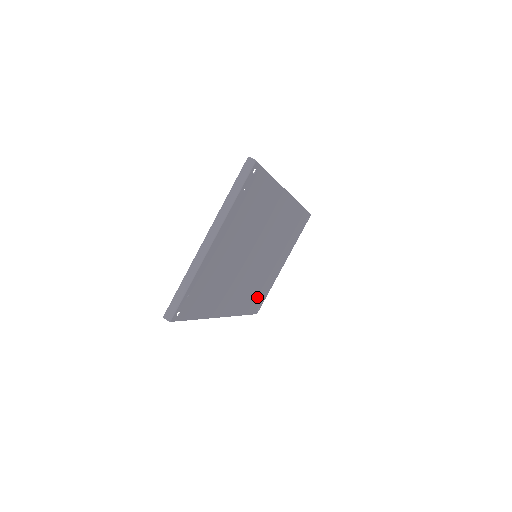
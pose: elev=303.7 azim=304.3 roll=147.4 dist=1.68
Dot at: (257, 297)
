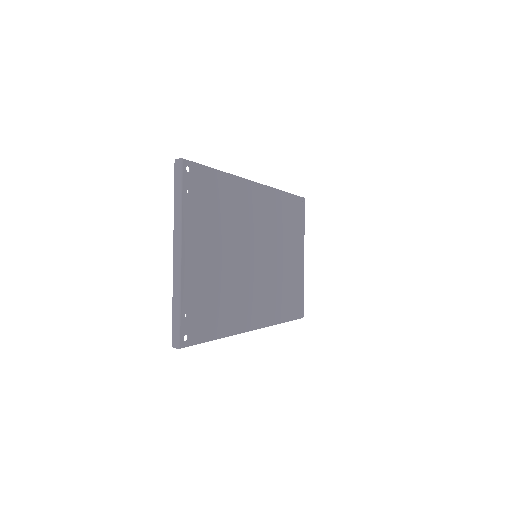
Dot at: (290, 299)
